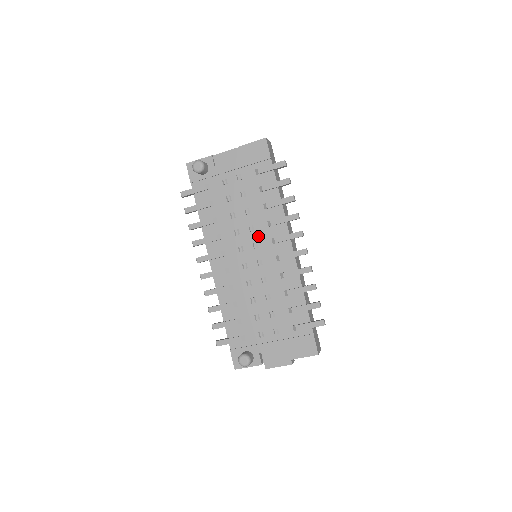
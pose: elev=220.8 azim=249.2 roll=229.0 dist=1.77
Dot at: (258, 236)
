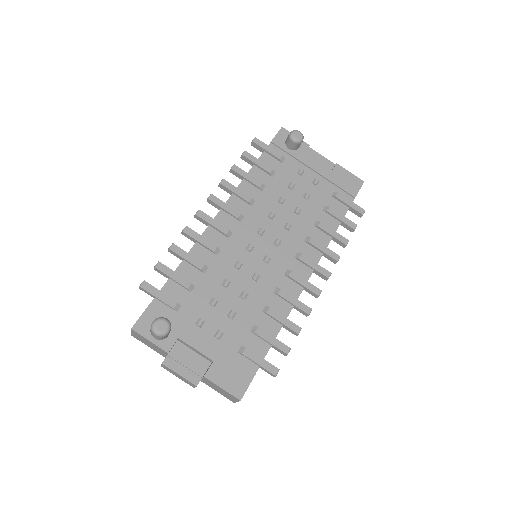
Dot at: (288, 238)
